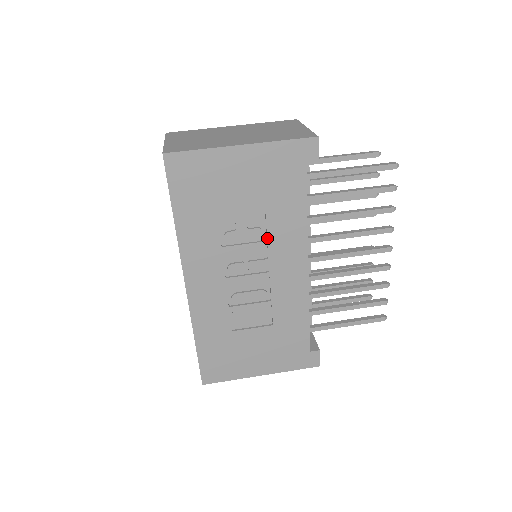
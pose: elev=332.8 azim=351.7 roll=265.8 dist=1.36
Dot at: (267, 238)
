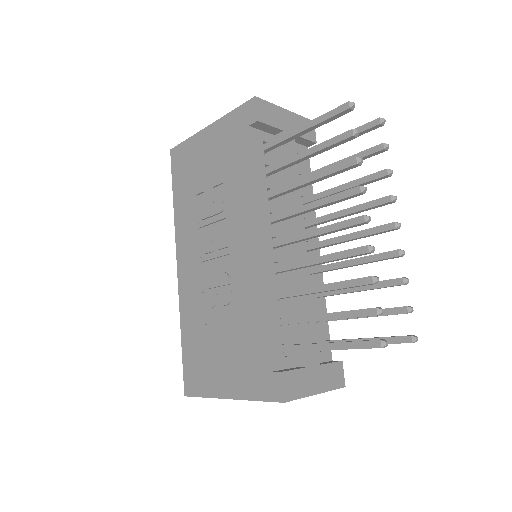
Dot at: (226, 210)
